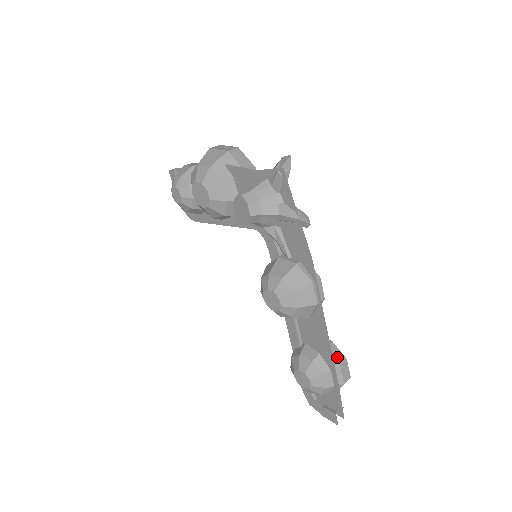
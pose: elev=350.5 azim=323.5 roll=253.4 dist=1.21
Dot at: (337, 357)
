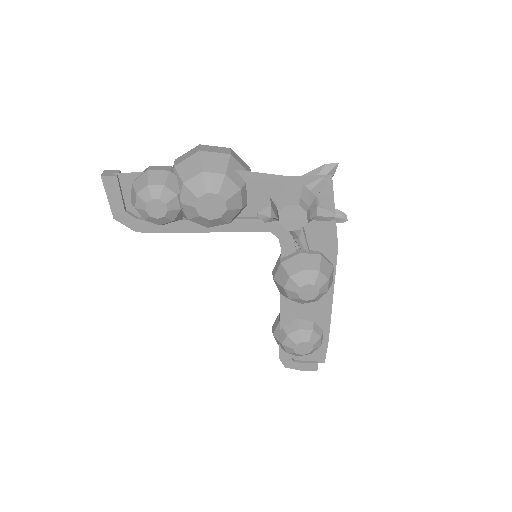
Dot at: occluded
